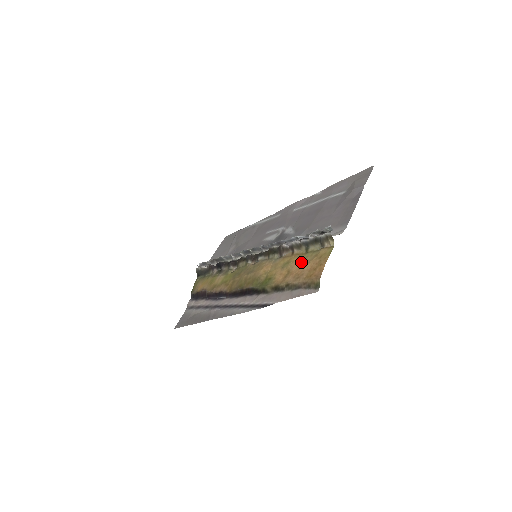
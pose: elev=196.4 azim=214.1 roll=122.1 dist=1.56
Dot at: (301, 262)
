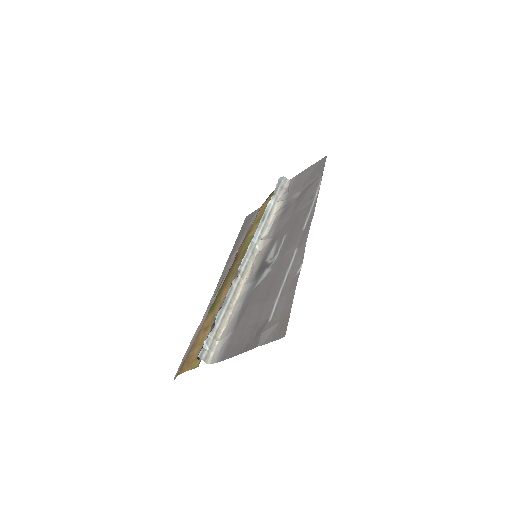
Dot at: (204, 338)
